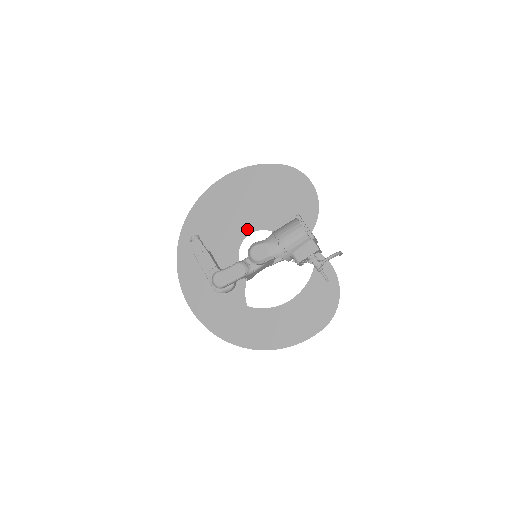
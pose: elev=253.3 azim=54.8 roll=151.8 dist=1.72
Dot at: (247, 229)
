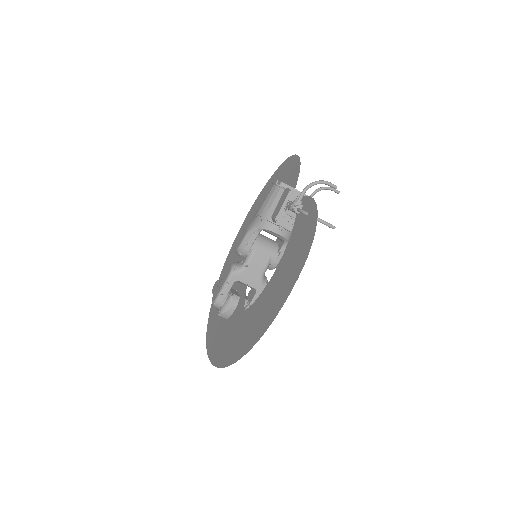
Dot at: occluded
